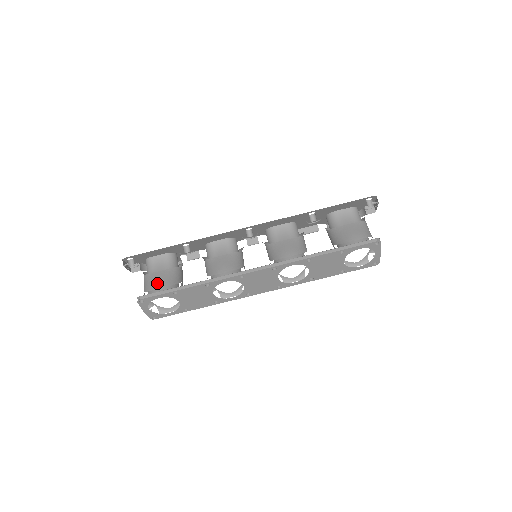
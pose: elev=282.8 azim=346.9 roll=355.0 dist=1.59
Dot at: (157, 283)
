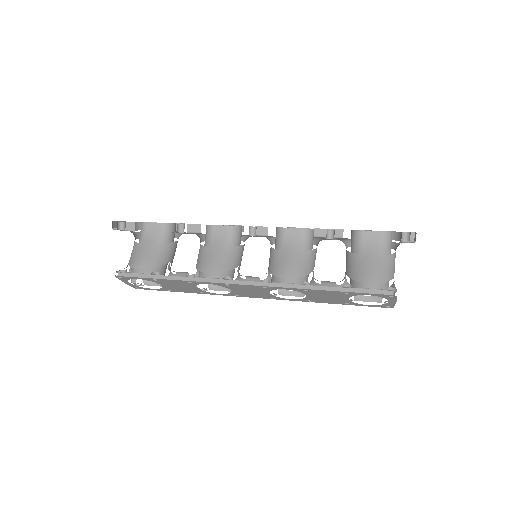
Dot at: (140, 261)
